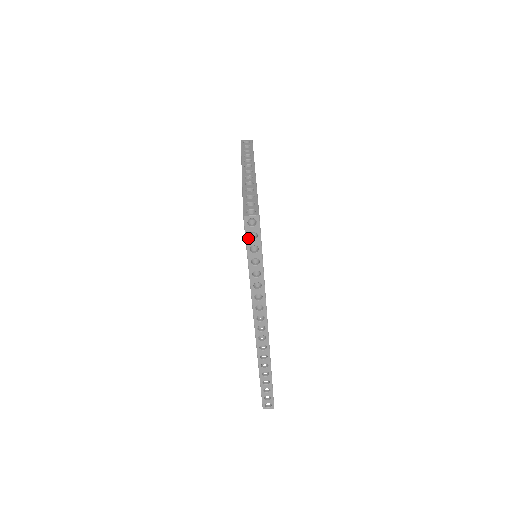
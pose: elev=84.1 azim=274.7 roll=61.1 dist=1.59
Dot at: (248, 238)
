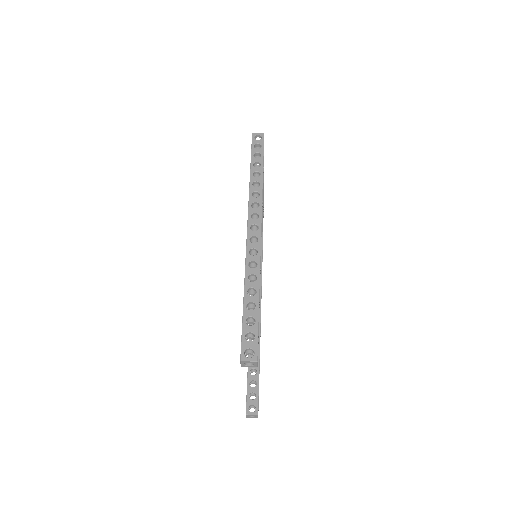
Dot at: (253, 147)
